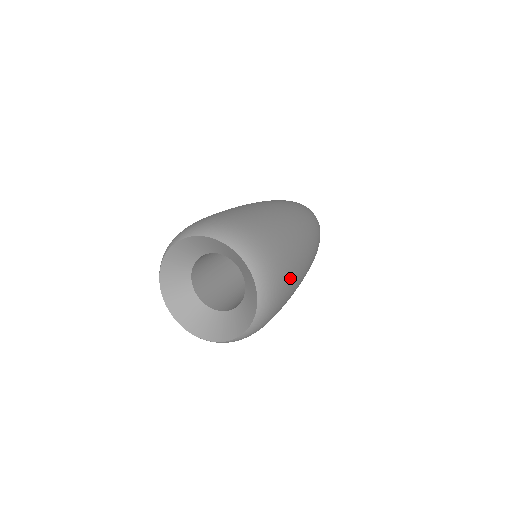
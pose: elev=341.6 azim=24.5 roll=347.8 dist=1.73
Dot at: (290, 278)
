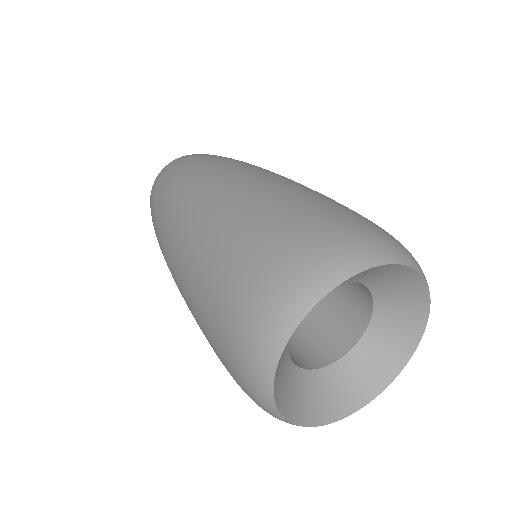
Dot at: occluded
